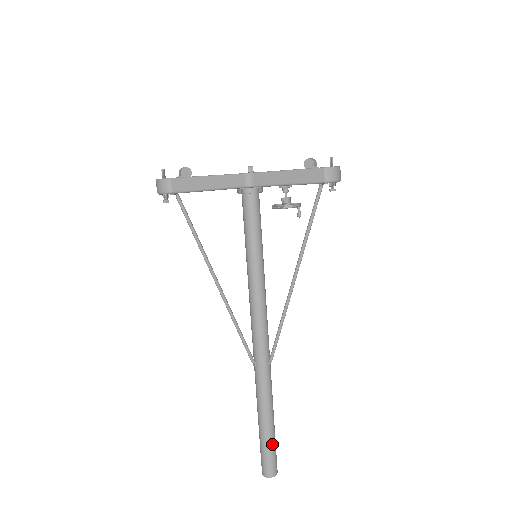
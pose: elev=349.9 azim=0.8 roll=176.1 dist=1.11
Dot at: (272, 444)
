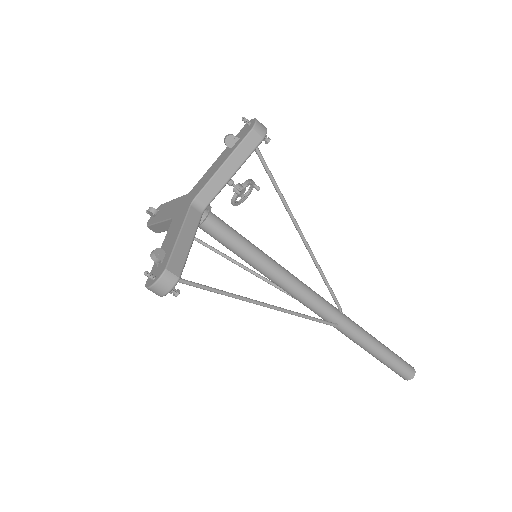
Dot at: (395, 355)
